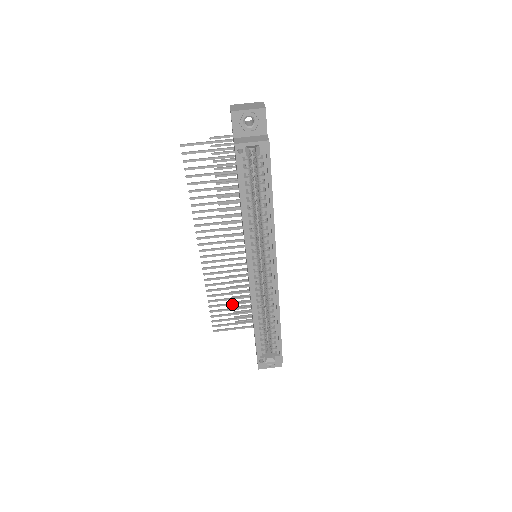
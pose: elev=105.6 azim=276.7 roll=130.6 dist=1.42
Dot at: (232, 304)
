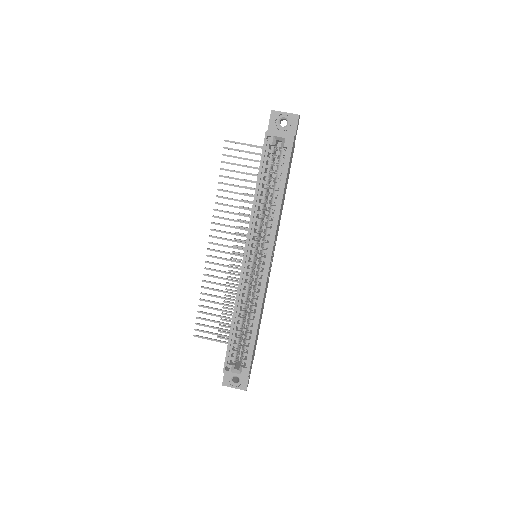
Dot at: (220, 310)
